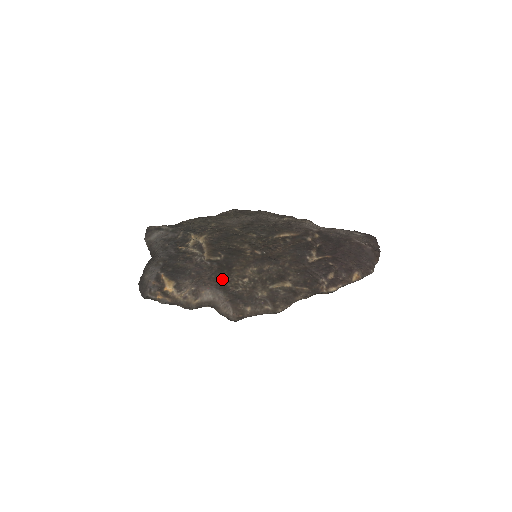
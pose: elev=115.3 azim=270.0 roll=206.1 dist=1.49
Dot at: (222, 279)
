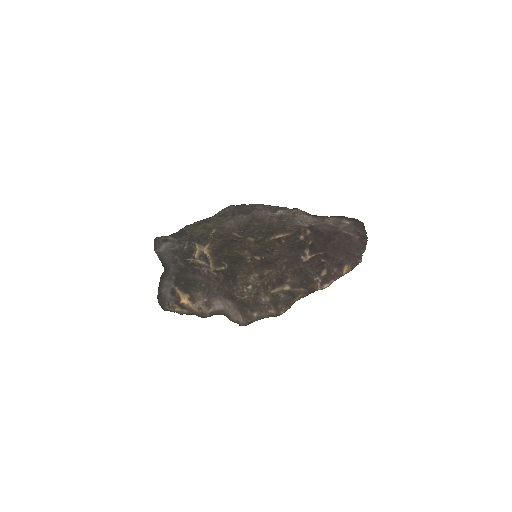
Dot at: (229, 289)
